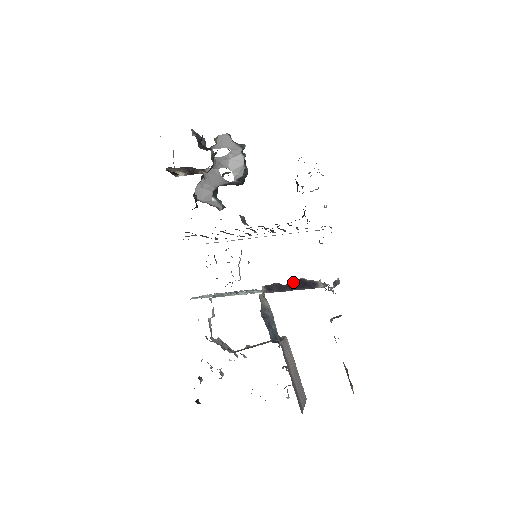
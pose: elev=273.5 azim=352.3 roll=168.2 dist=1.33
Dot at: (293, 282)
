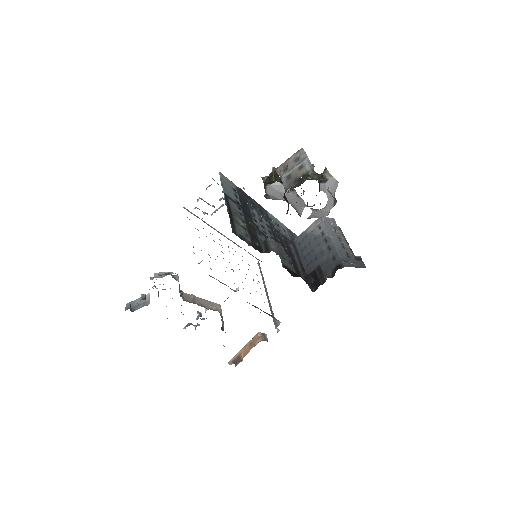
Dot at: occluded
